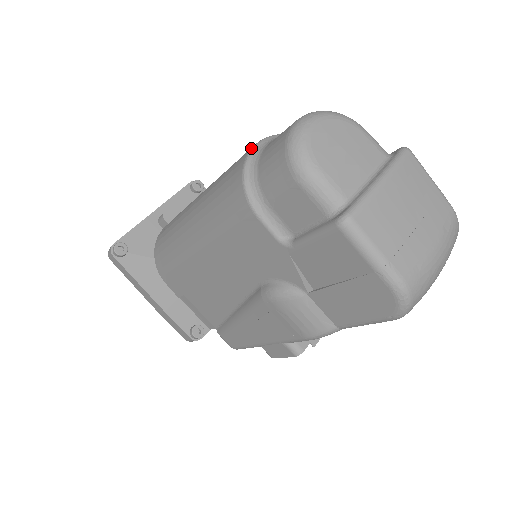
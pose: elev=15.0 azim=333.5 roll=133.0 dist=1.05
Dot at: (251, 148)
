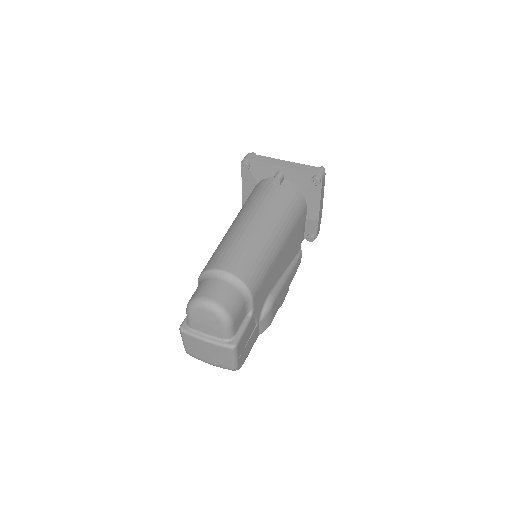
Dot at: (219, 269)
